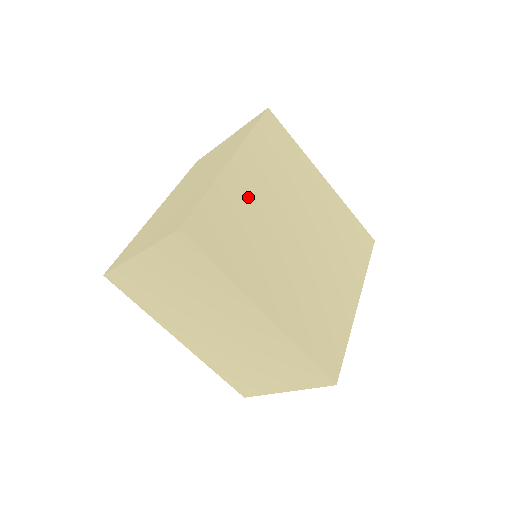
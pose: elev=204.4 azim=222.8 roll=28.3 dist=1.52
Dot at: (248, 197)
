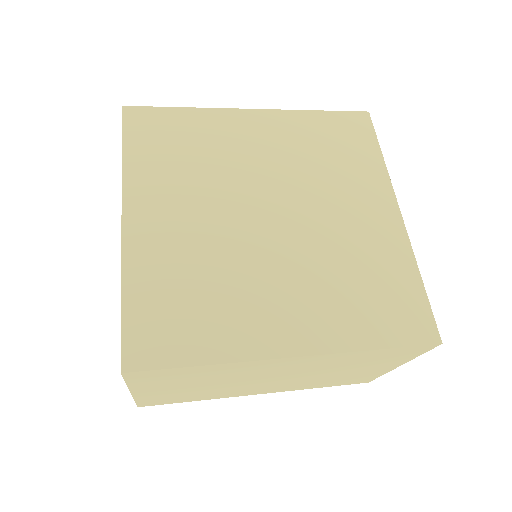
Dot at: (174, 242)
